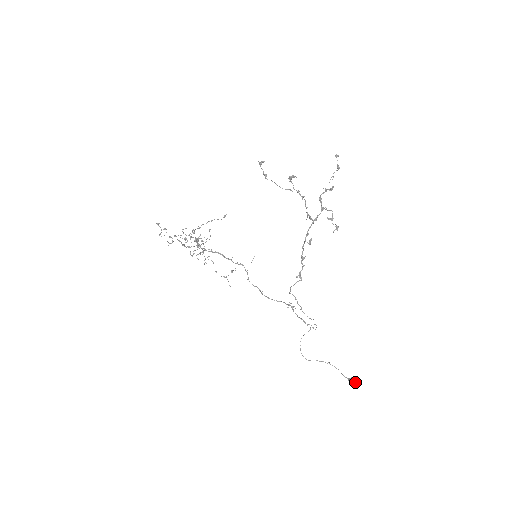
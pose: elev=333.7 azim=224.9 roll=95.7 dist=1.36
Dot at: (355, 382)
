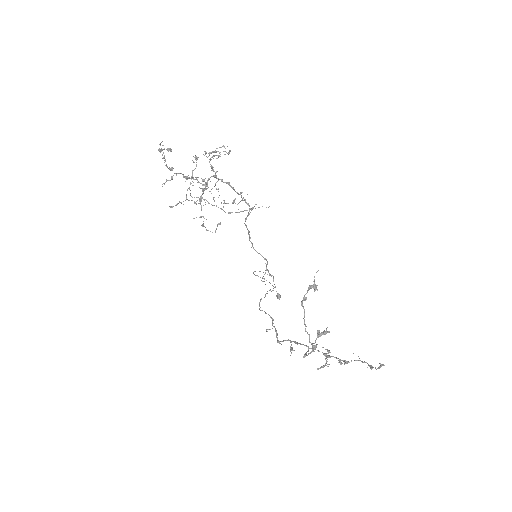
Dot at: occluded
